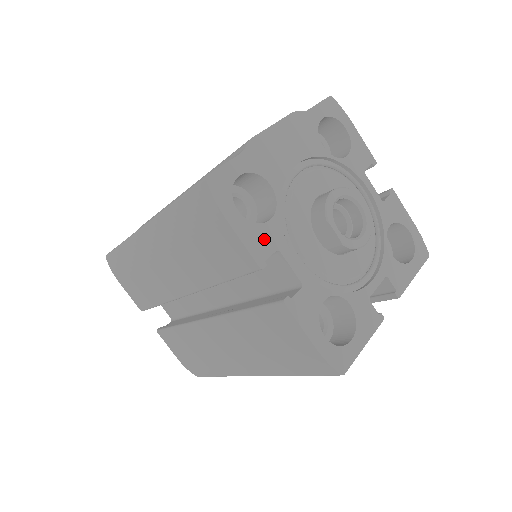
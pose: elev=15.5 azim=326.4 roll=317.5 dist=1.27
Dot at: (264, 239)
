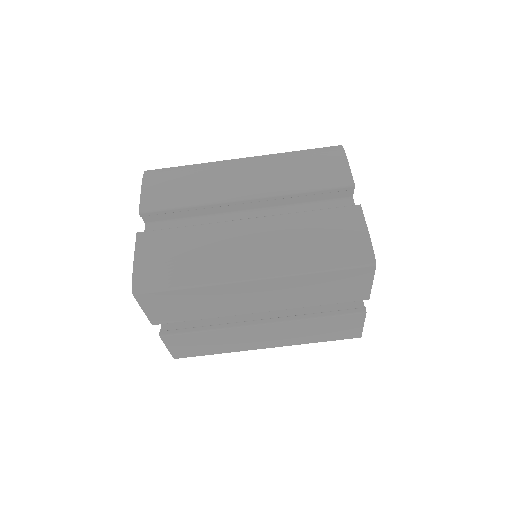
Dot at: occluded
